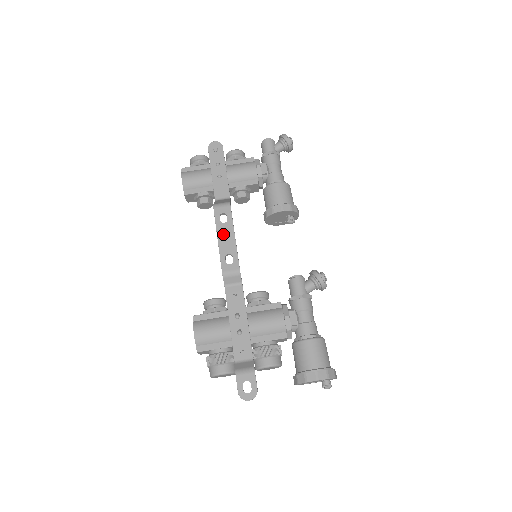
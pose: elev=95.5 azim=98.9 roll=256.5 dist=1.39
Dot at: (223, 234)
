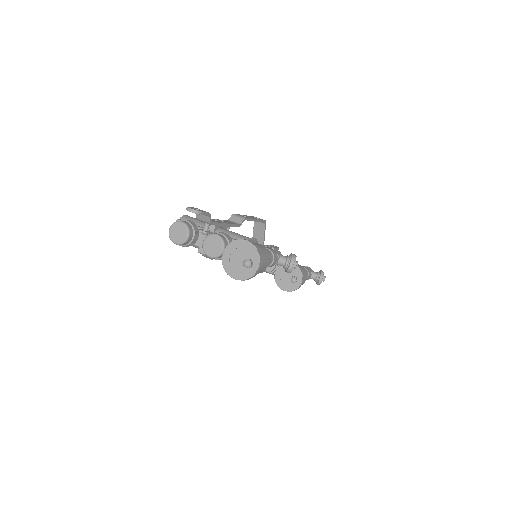
Dot at: occluded
